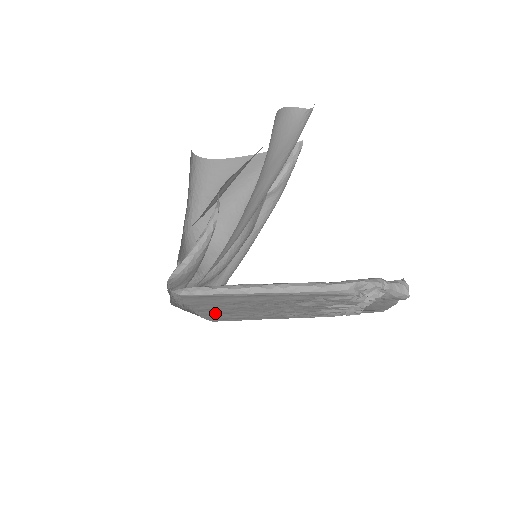
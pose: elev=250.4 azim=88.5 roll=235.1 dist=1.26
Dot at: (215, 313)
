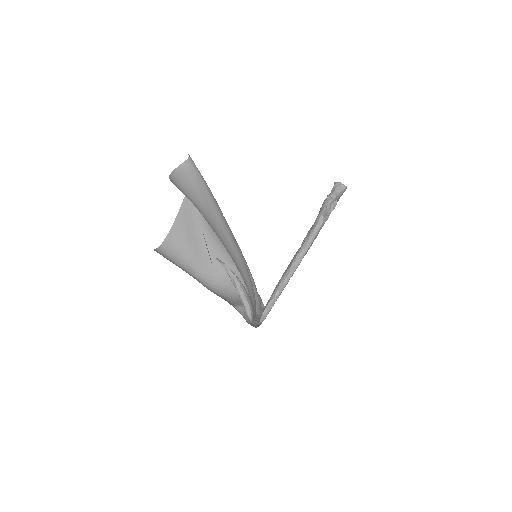
Dot at: occluded
